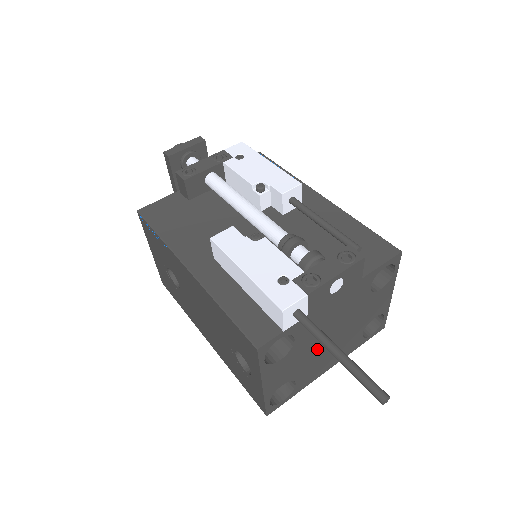
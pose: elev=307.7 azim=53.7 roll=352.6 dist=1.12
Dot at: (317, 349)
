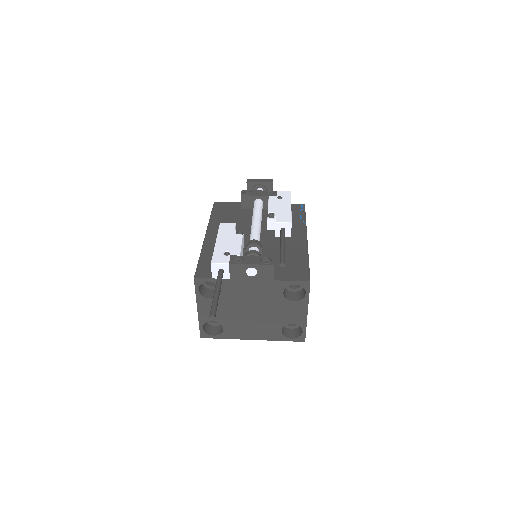
Dot at: (240, 313)
